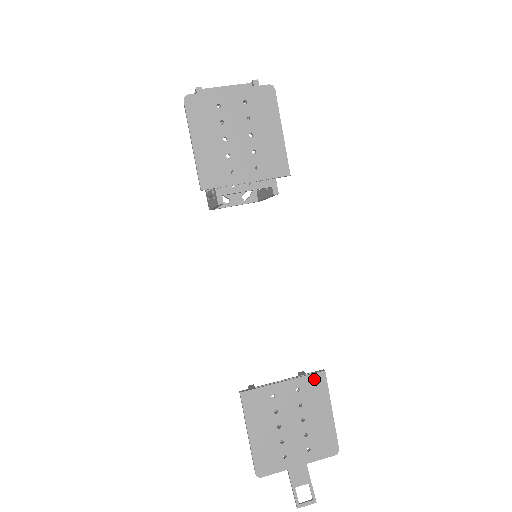
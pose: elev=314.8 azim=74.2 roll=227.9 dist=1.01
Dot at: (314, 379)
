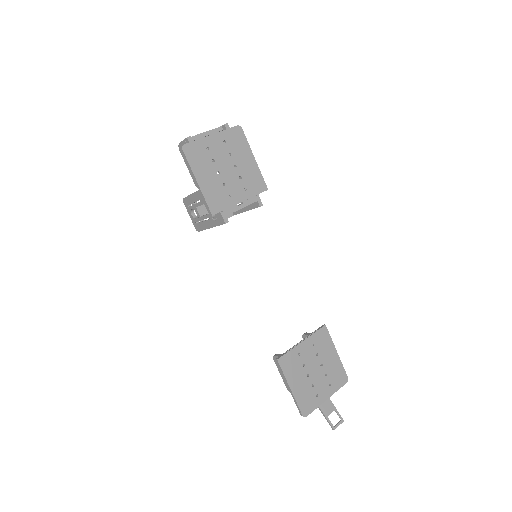
Dot at: (320, 333)
